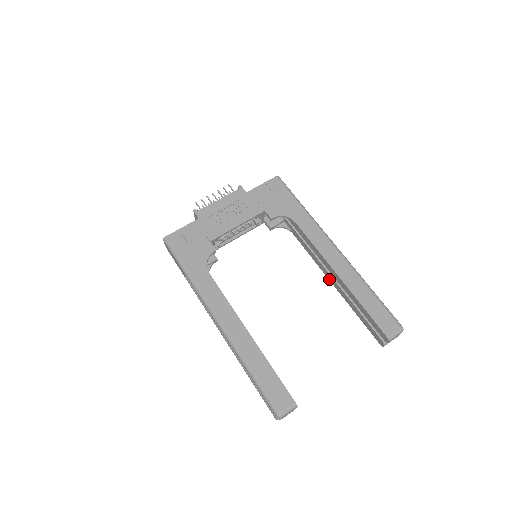
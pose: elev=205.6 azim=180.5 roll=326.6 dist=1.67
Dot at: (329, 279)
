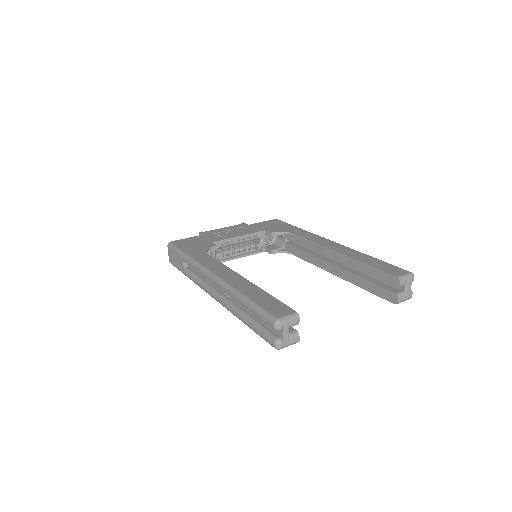
Dot at: (331, 272)
